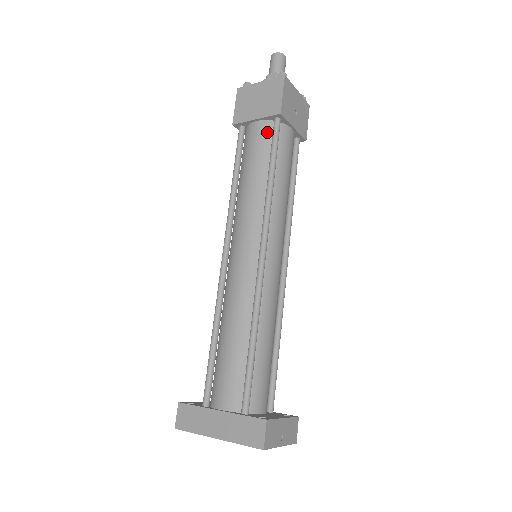
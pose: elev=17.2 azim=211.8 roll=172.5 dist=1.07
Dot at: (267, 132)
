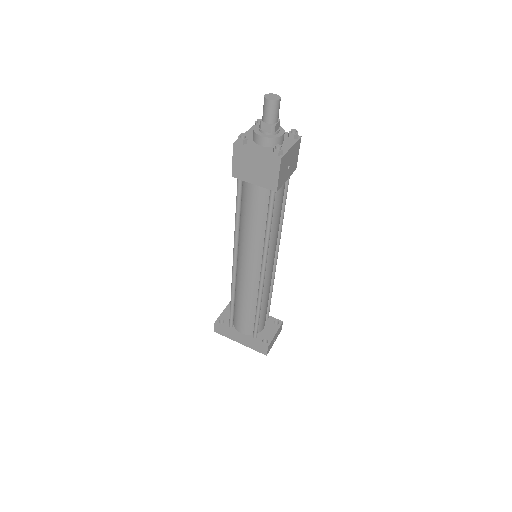
Dot at: (264, 195)
